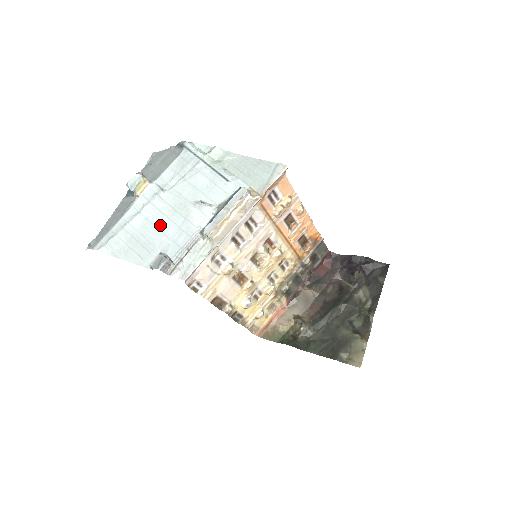
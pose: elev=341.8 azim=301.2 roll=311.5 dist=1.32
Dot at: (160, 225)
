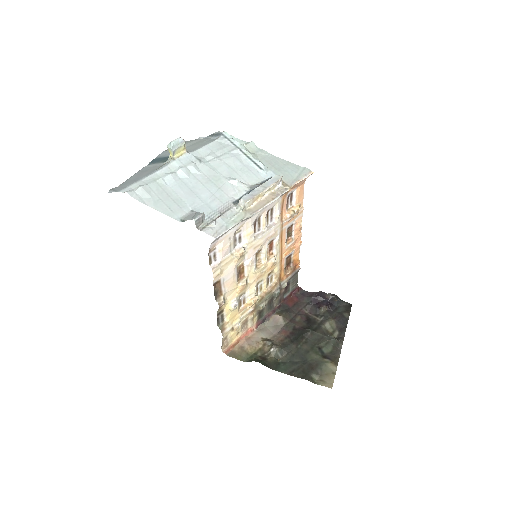
Dot at: (194, 188)
